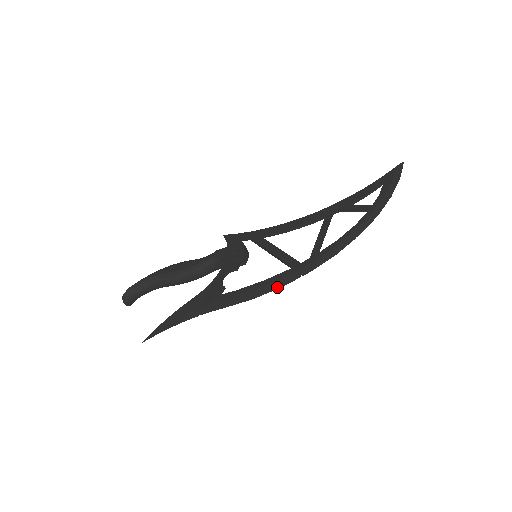
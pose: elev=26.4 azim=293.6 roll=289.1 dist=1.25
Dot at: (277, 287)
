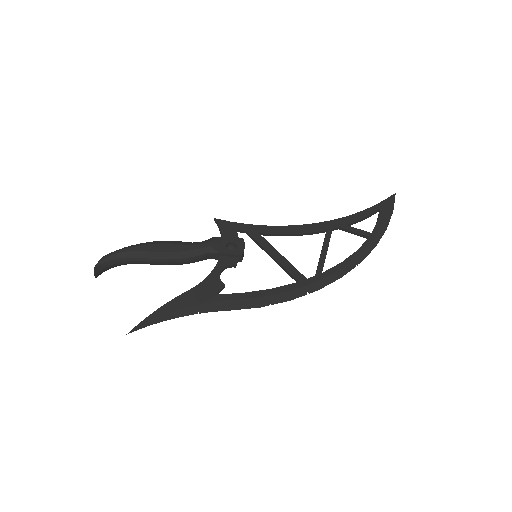
Dot at: (284, 300)
